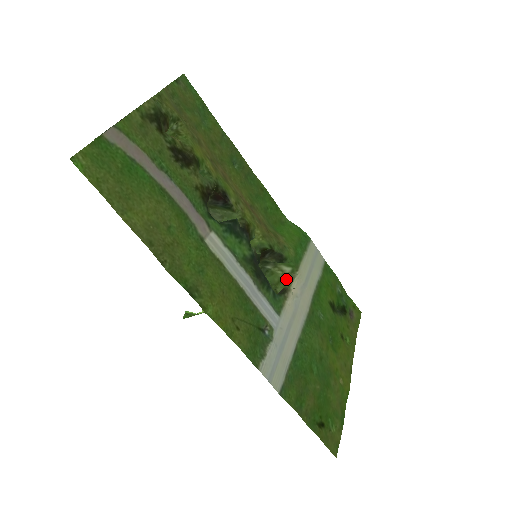
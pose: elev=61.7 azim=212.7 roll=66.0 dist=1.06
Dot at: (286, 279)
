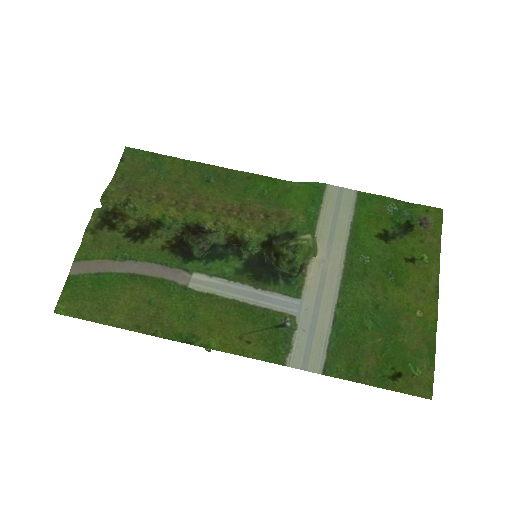
Dot at: (312, 246)
